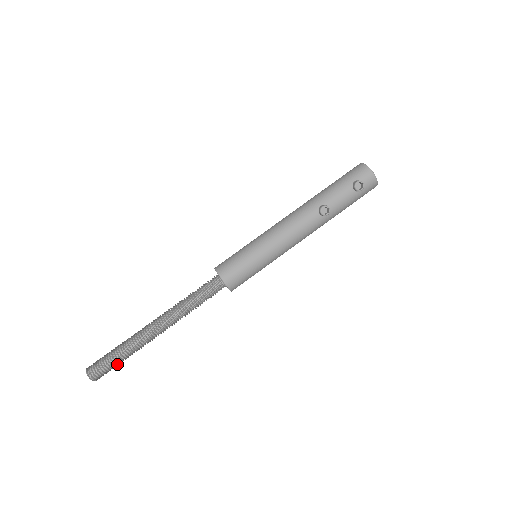
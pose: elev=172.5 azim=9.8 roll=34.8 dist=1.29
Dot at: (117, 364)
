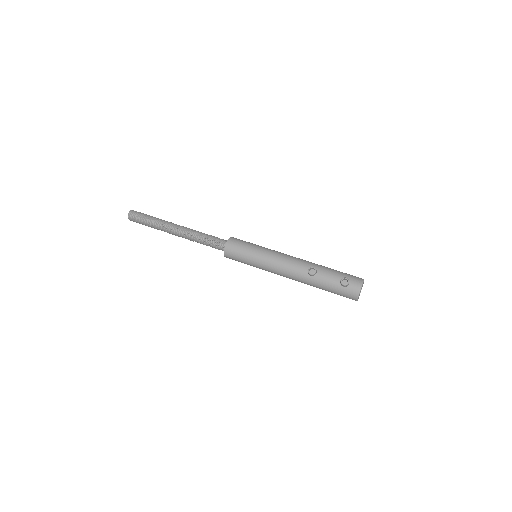
Dot at: (144, 224)
